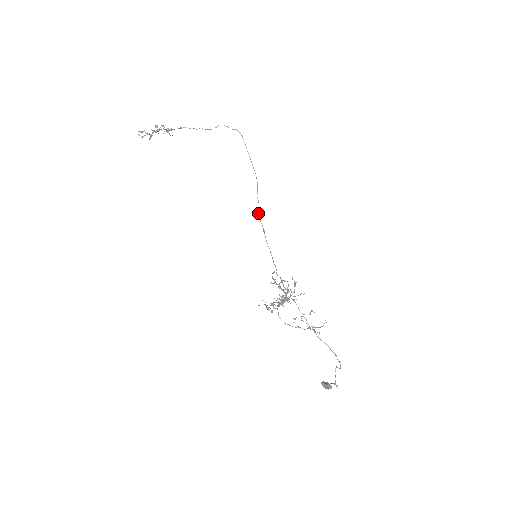
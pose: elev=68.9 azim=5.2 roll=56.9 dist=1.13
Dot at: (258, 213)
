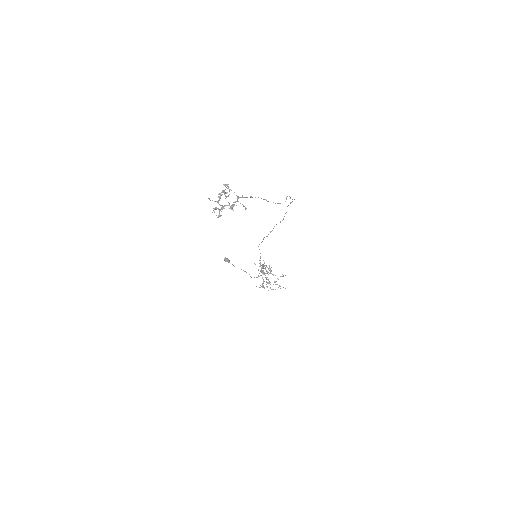
Dot at: occluded
